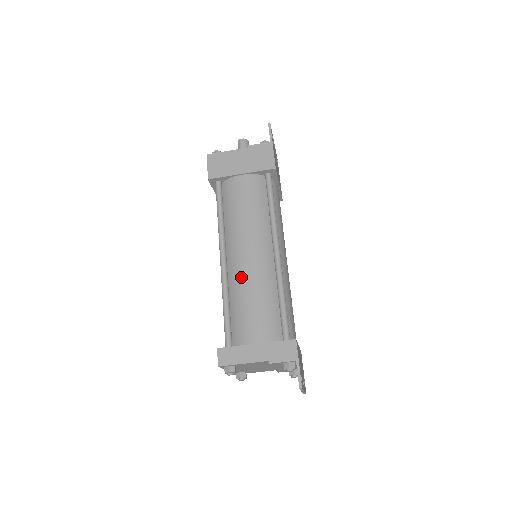
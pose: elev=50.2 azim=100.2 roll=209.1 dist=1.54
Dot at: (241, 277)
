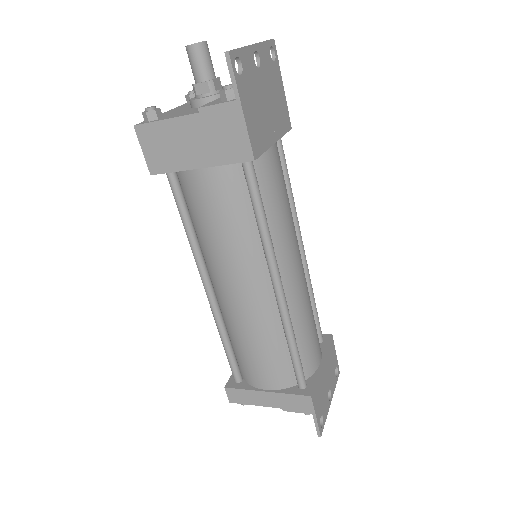
Dot at: (234, 319)
